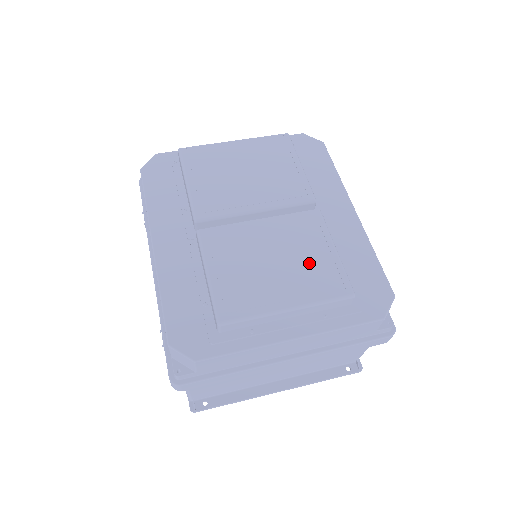
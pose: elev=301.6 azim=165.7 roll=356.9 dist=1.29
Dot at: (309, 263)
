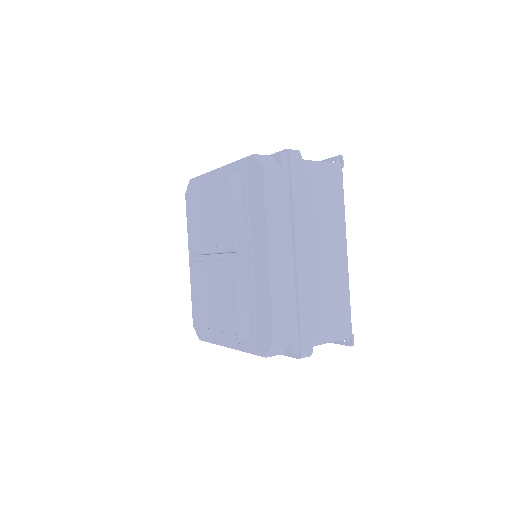
Dot at: (225, 306)
